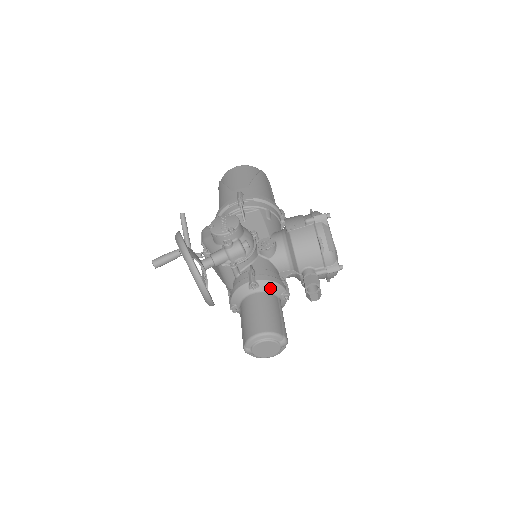
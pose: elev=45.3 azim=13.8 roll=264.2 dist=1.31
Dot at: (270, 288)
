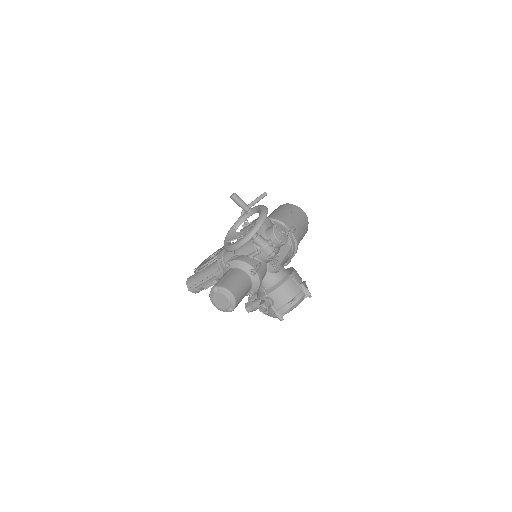
Dot at: (255, 283)
